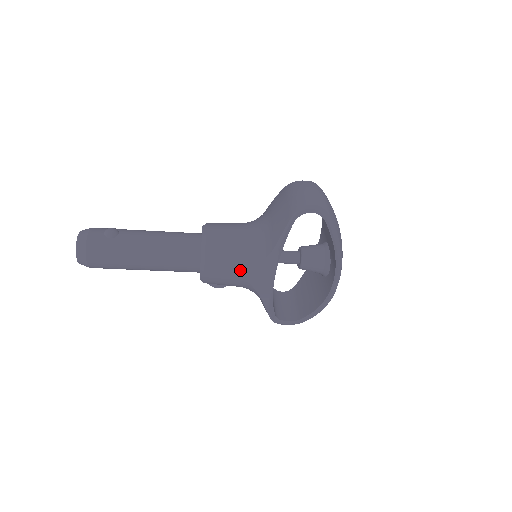
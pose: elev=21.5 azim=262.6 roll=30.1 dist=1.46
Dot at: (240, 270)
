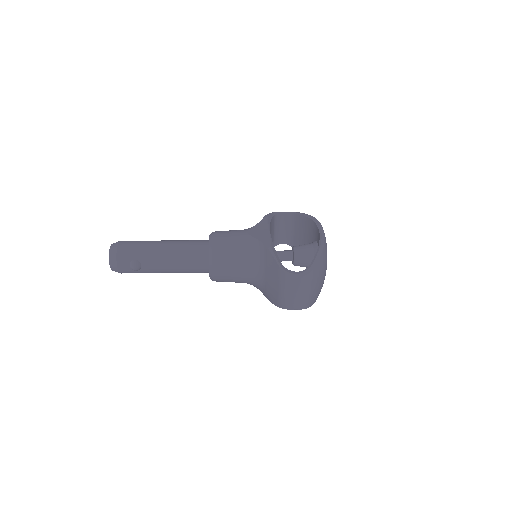
Dot at: occluded
